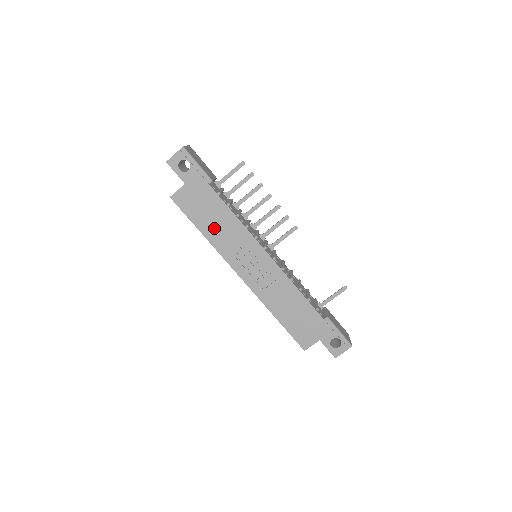
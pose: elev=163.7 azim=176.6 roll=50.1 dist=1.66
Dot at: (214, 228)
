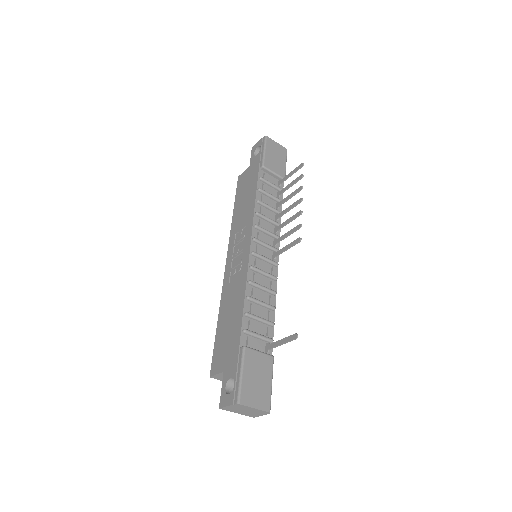
Dot at: (240, 209)
